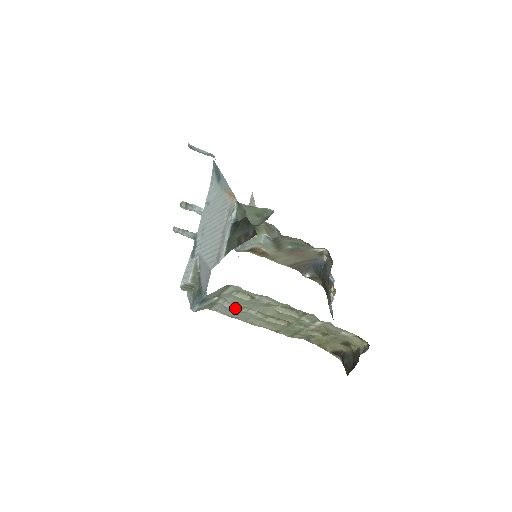
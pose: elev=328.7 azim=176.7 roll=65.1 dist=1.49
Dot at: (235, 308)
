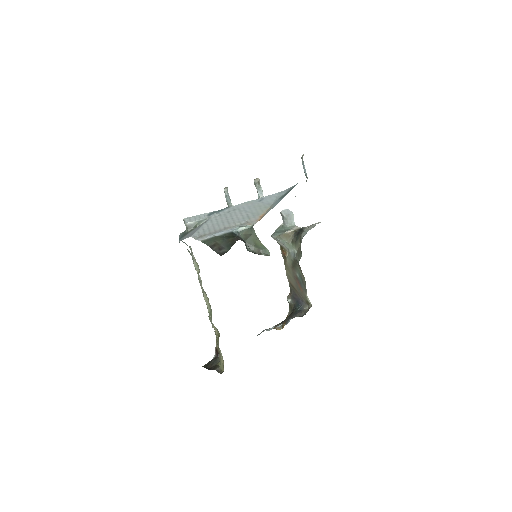
Dot at: occluded
